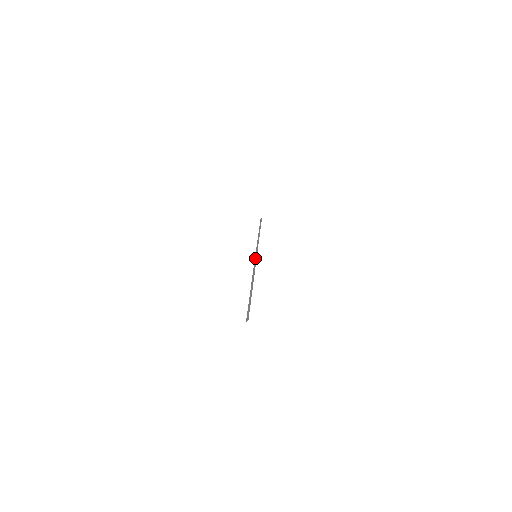
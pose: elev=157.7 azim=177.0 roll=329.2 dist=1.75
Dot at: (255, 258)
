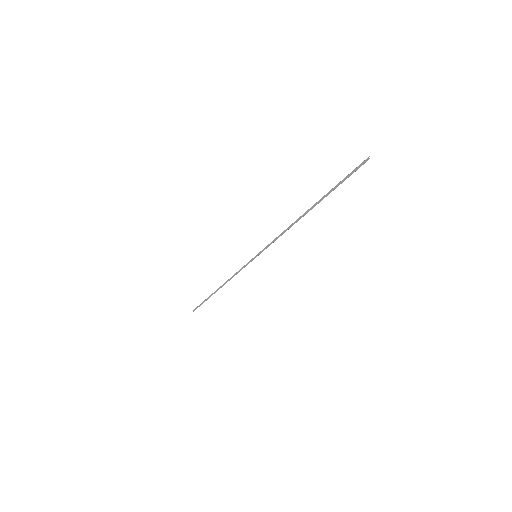
Dot at: (260, 251)
